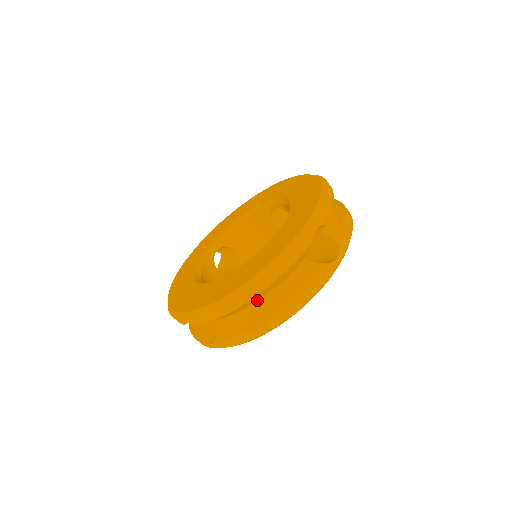
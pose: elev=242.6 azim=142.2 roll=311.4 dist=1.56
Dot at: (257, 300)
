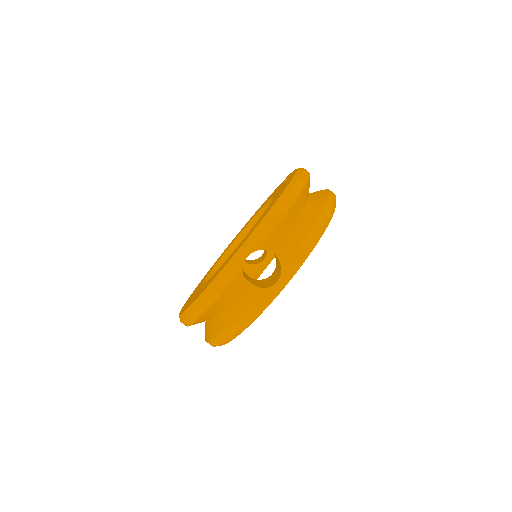
Dot at: (299, 213)
